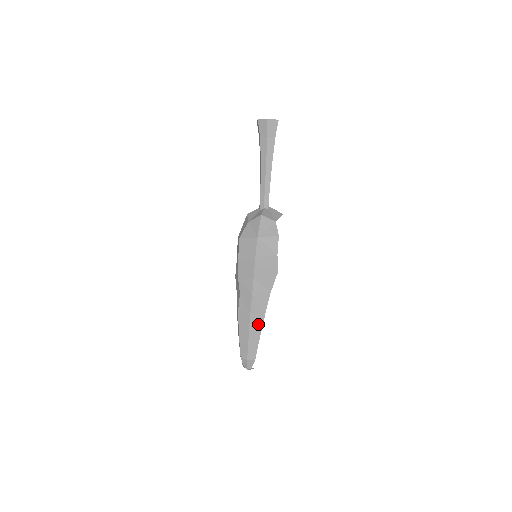
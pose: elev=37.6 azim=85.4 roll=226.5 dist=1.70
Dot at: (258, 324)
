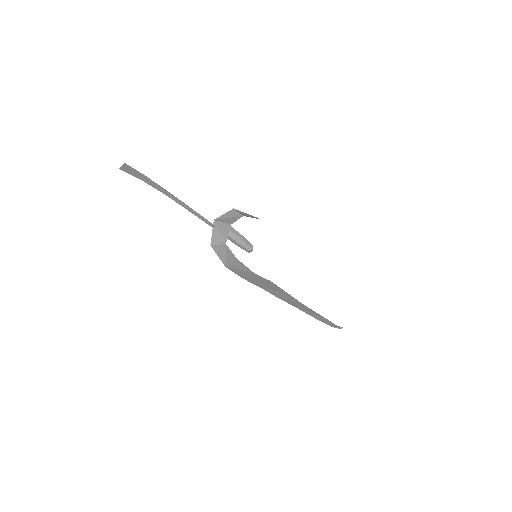
Dot at: (307, 309)
